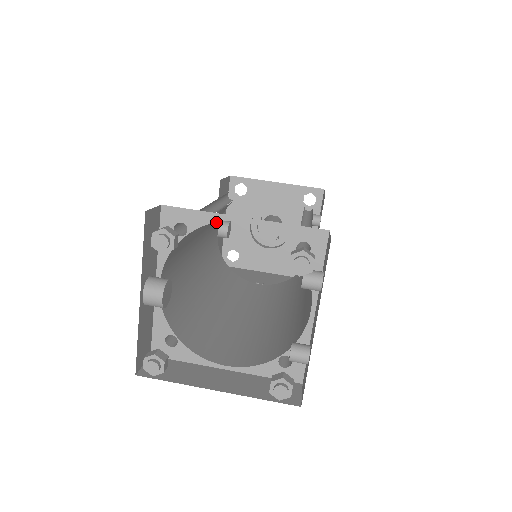
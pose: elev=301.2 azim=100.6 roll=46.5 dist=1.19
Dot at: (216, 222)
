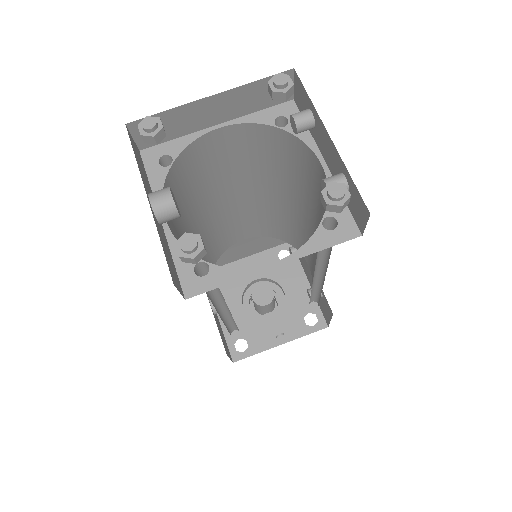
Dot at: occluded
